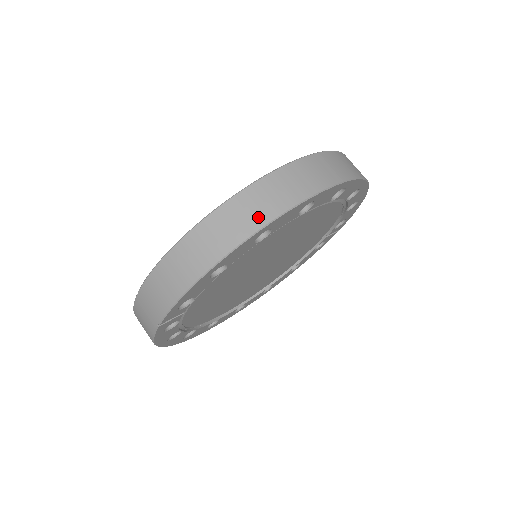
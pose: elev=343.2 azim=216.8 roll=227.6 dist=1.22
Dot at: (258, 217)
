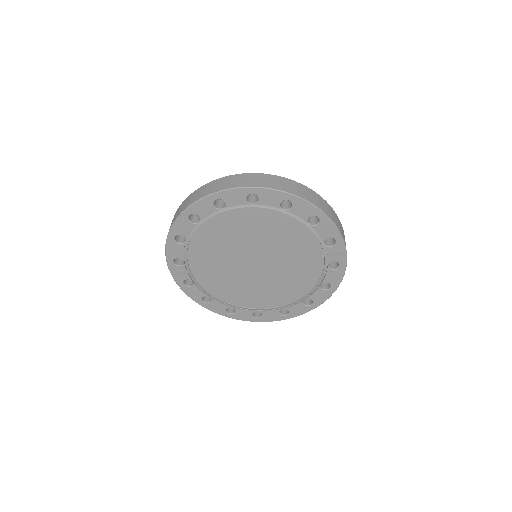
Dot at: (186, 206)
